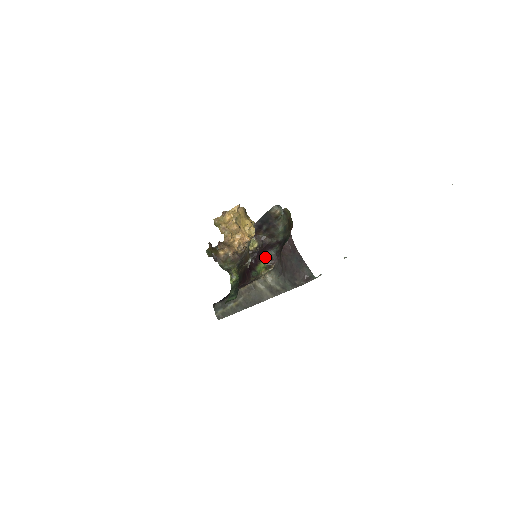
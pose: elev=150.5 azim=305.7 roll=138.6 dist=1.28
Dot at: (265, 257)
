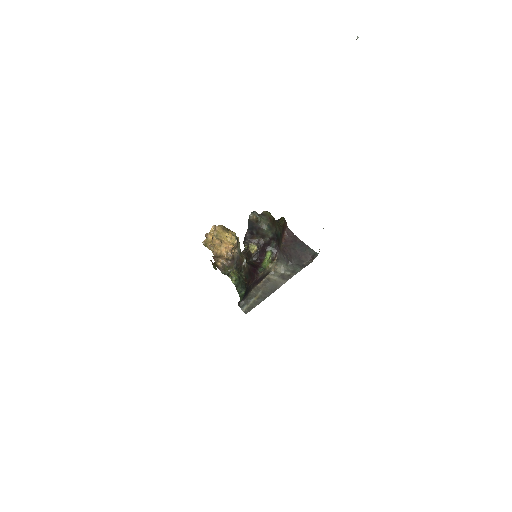
Dot at: (267, 254)
